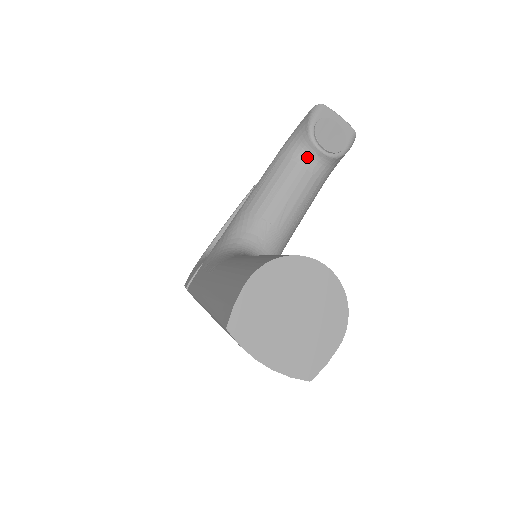
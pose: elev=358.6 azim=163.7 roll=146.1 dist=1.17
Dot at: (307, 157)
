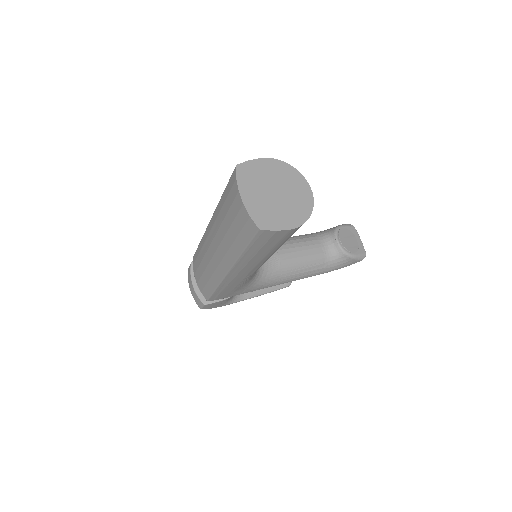
Dot at: (326, 241)
